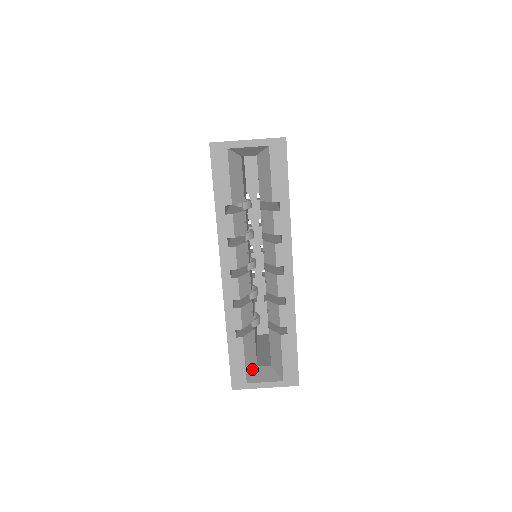
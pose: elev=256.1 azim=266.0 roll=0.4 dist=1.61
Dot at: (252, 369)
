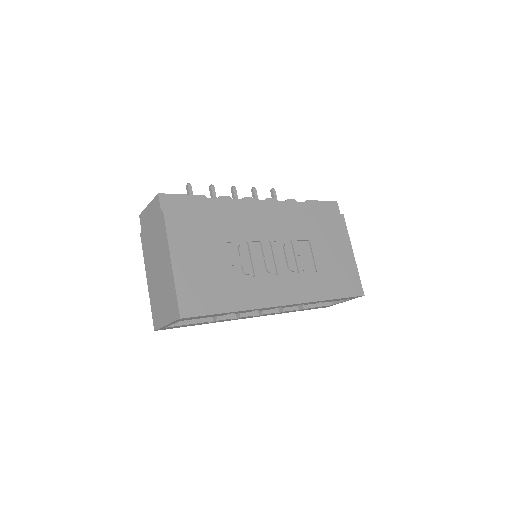
Dot at: occluded
